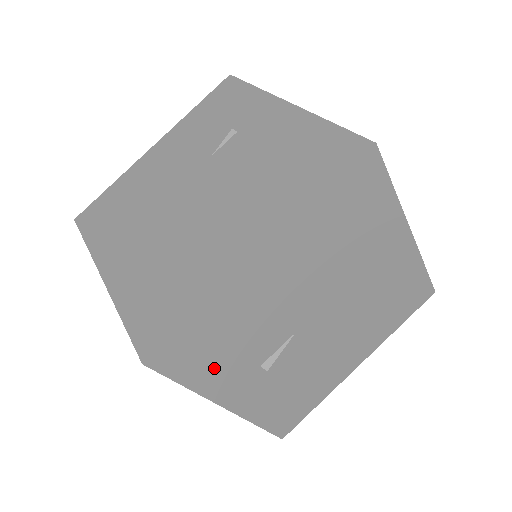
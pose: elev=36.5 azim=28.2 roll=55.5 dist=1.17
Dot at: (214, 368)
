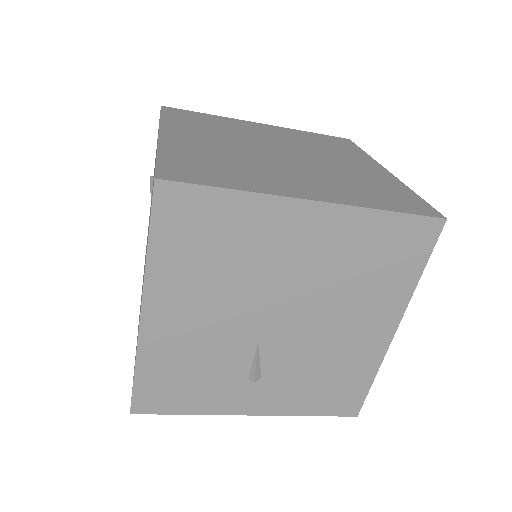
Dot at: (199, 395)
